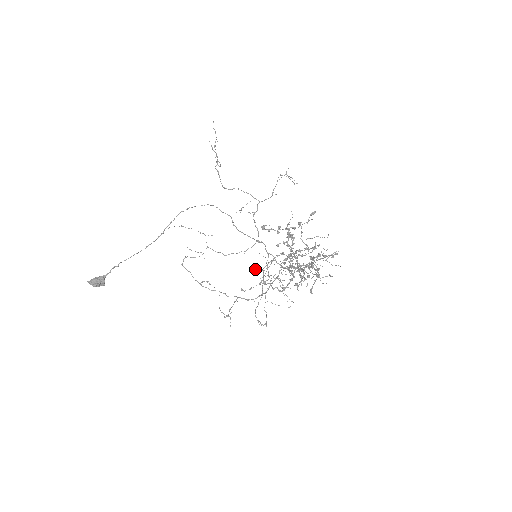
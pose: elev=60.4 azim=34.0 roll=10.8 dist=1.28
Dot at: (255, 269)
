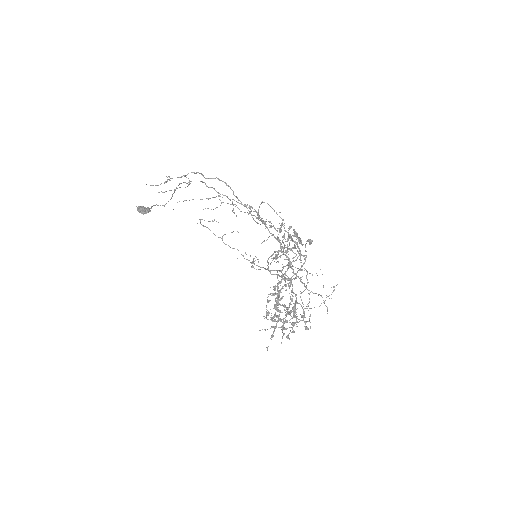
Dot at: (274, 228)
